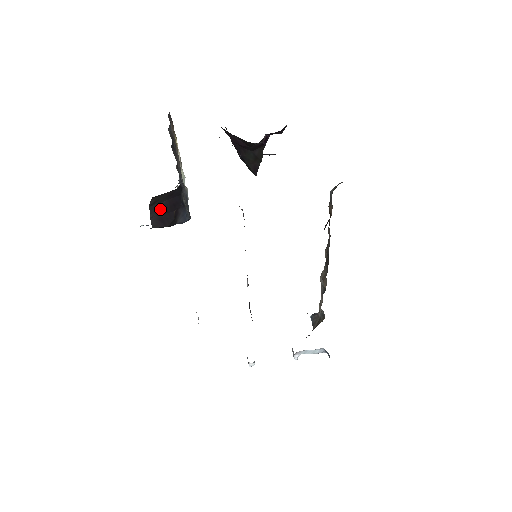
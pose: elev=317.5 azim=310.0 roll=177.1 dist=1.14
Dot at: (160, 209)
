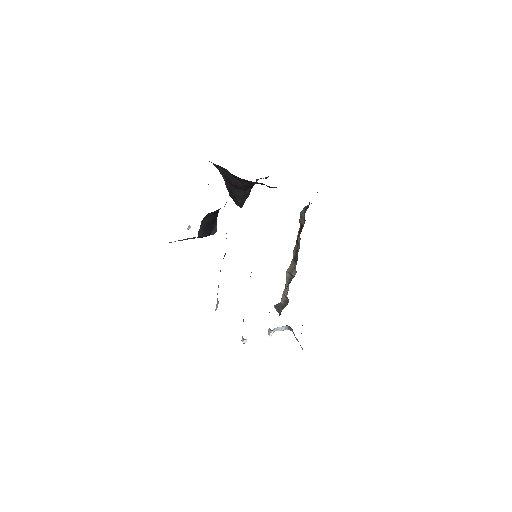
Dot at: (206, 223)
